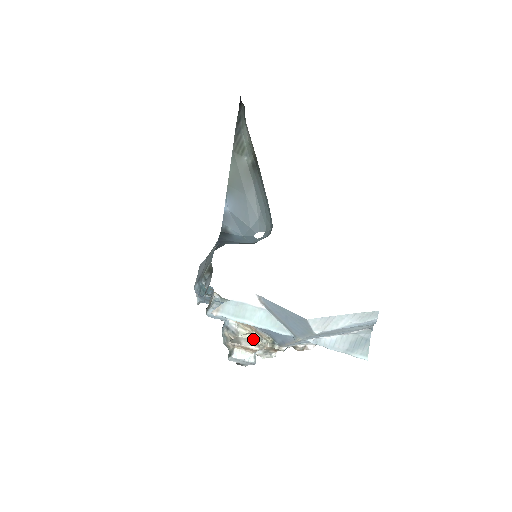
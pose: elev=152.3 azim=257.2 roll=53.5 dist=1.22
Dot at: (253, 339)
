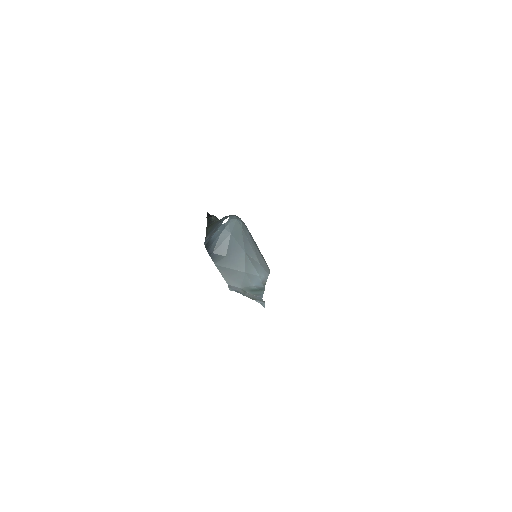
Dot at: occluded
